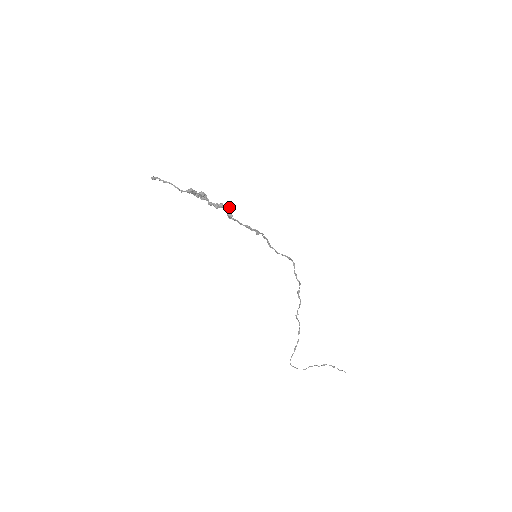
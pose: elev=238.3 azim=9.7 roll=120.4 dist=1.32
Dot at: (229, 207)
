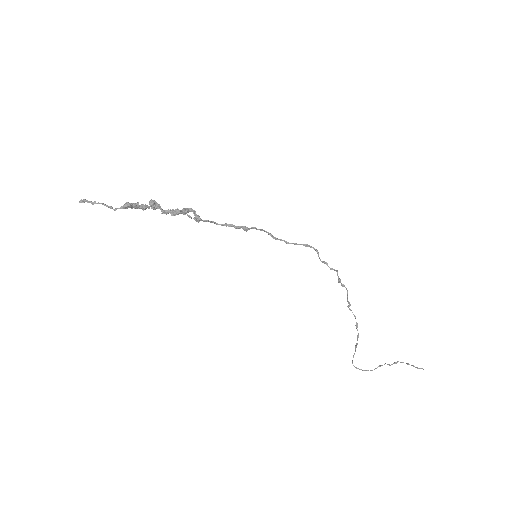
Dot at: (191, 209)
